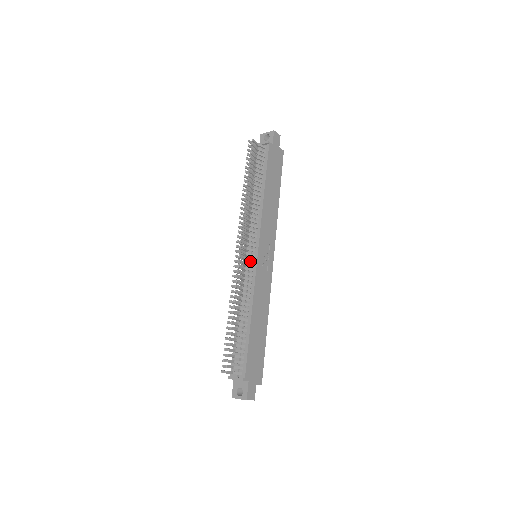
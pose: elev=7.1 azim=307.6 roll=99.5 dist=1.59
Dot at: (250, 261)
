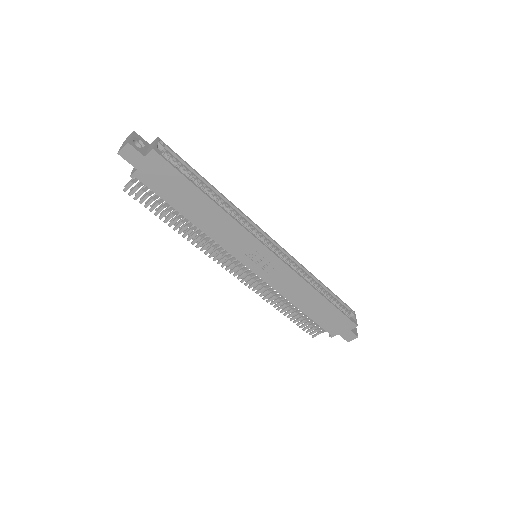
Dot at: occluded
